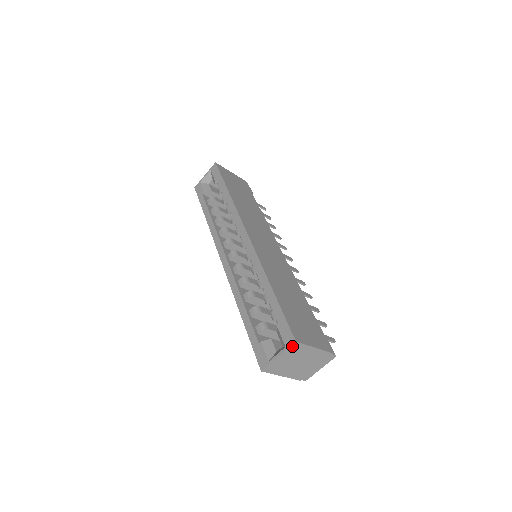
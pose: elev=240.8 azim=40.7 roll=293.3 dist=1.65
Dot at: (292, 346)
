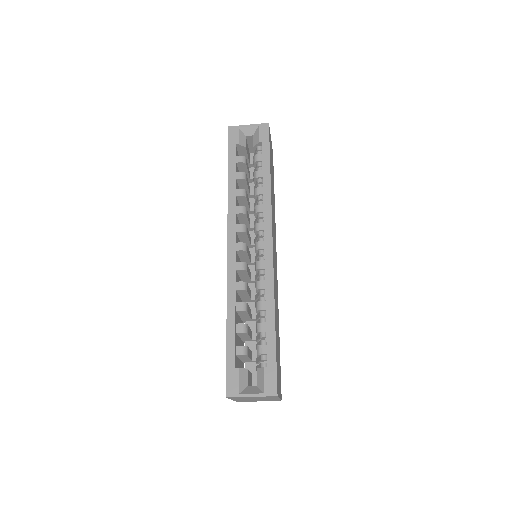
Dot at: (270, 396)
